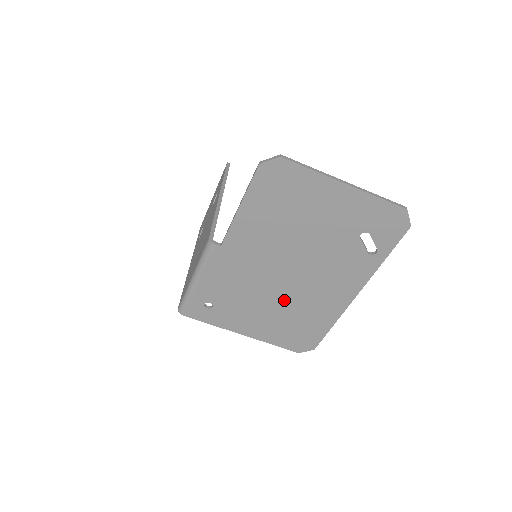
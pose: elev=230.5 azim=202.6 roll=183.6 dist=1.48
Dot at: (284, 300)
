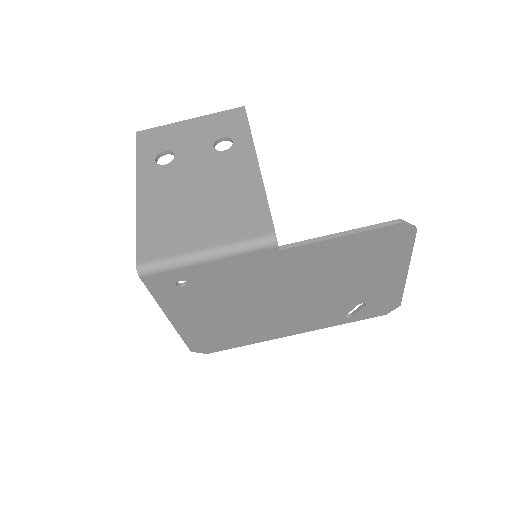
Dot at: (249, 313)
